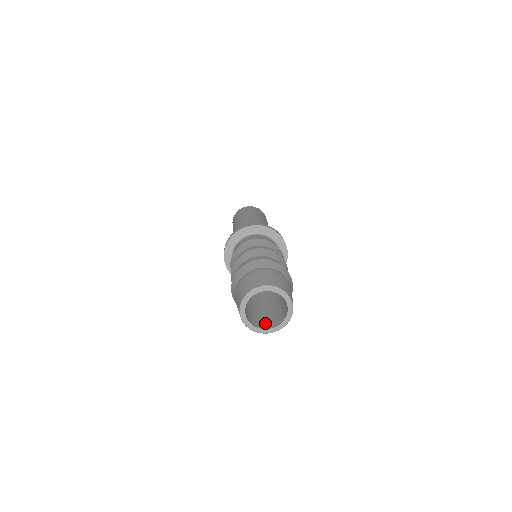
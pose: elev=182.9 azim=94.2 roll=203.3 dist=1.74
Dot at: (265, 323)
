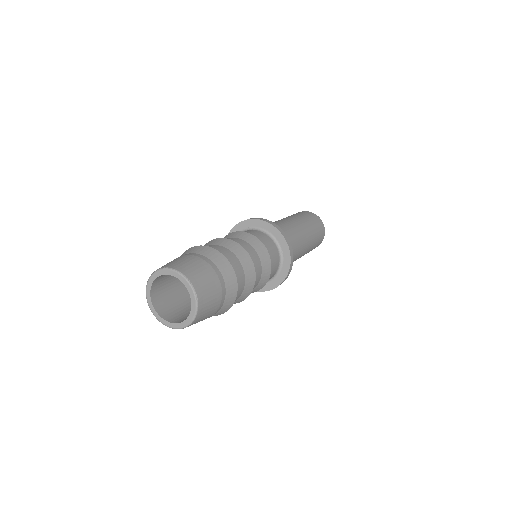
Dot at: (179, 317)
